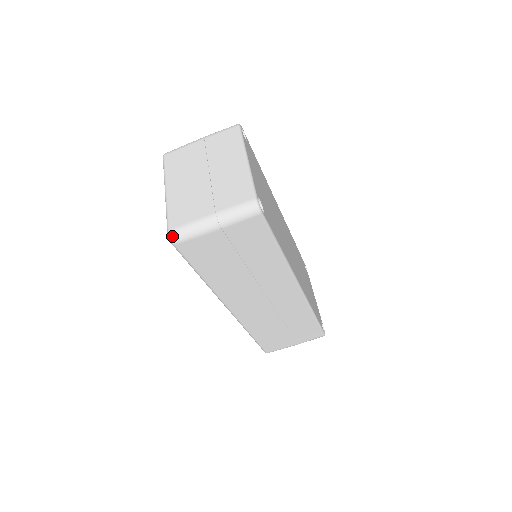
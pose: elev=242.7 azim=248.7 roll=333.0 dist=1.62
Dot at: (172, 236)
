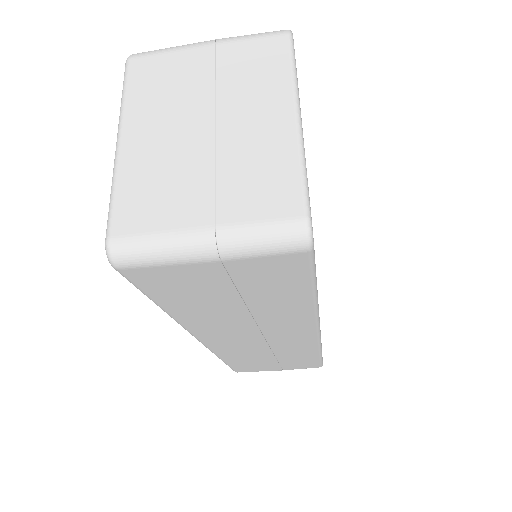
Dot at: (113, 253)
